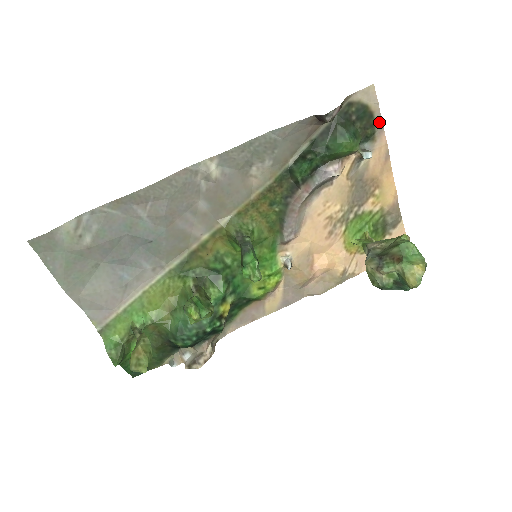
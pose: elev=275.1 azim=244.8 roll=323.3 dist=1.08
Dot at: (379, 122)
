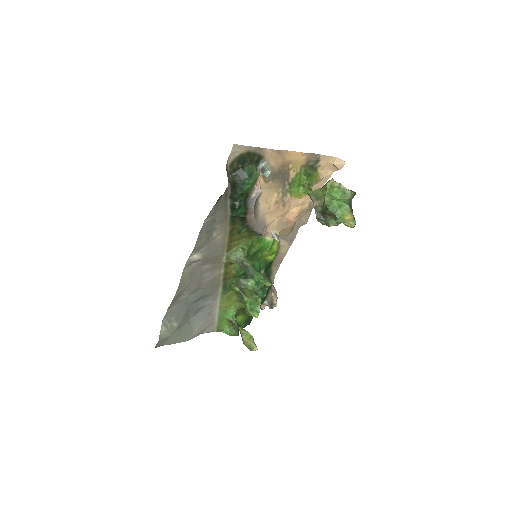
Dot at: (256, 149)
